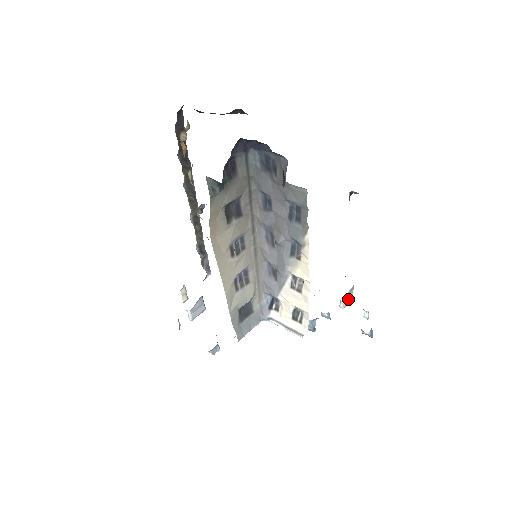
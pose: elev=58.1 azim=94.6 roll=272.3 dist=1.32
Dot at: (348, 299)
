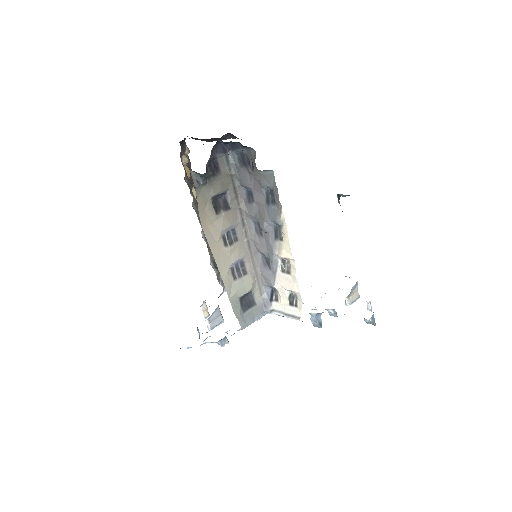
Dot at: (353, 297)
